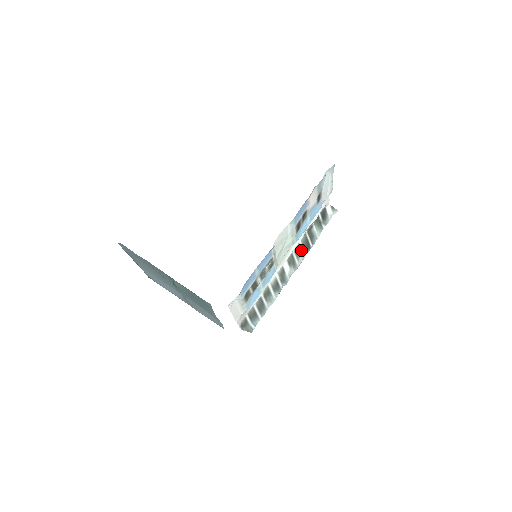
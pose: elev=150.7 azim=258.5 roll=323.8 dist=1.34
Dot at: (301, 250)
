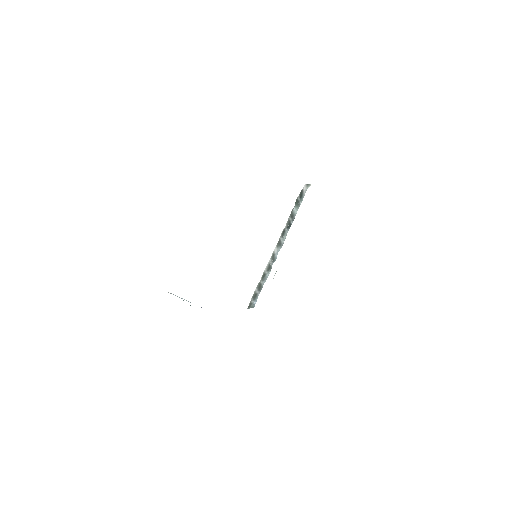
Dot at: (285, 231)
